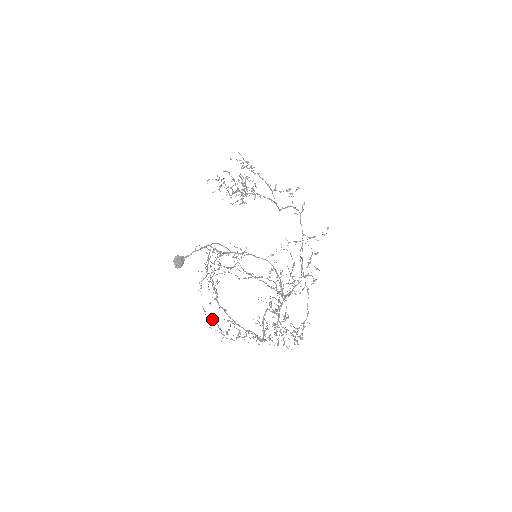
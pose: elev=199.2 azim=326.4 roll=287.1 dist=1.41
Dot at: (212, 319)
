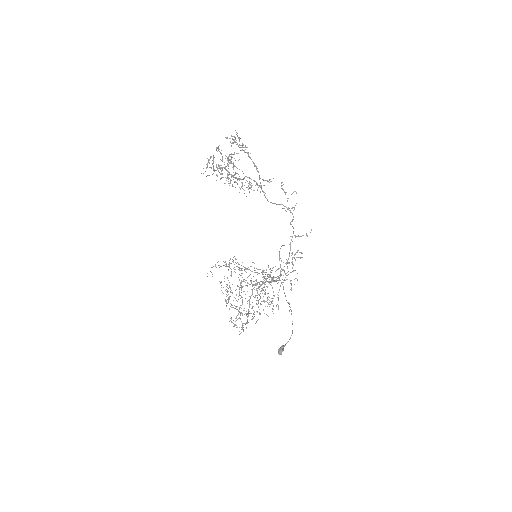
Dot at: (236, 325)
